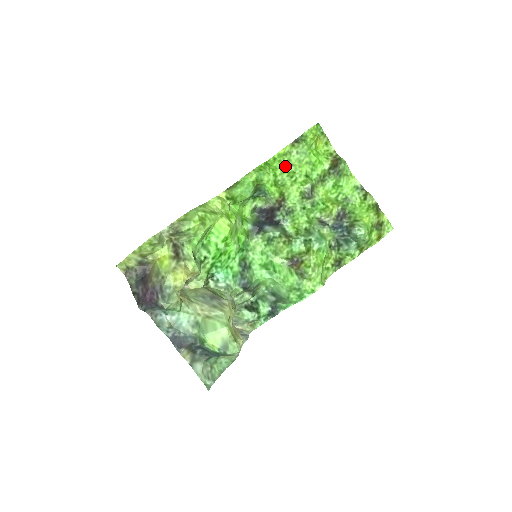
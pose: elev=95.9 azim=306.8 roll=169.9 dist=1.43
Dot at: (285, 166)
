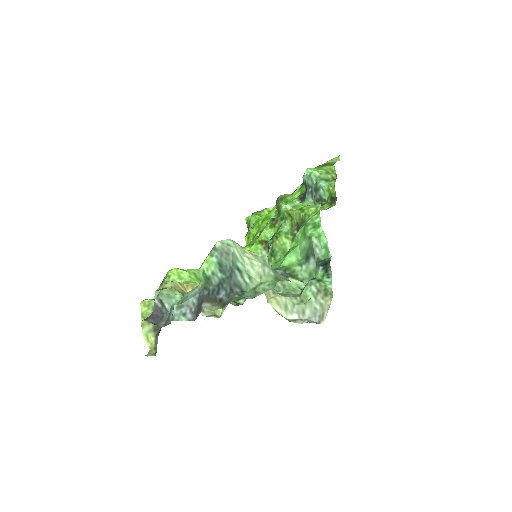
Dot at: (254, 239)
